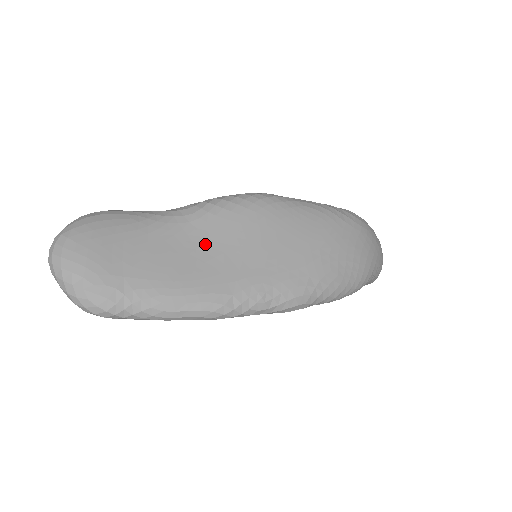
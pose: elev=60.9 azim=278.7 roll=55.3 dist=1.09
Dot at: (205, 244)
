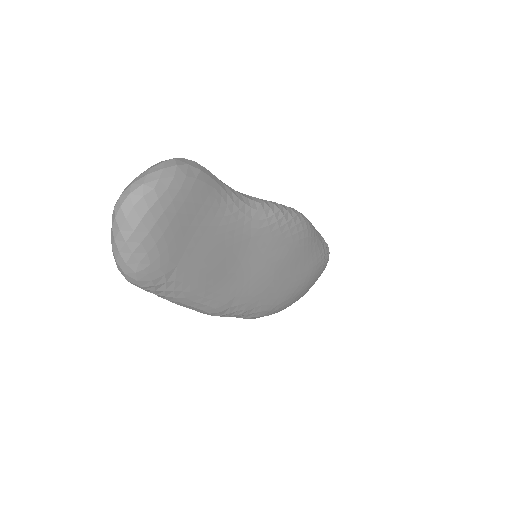
Dot at: (246, 255)
